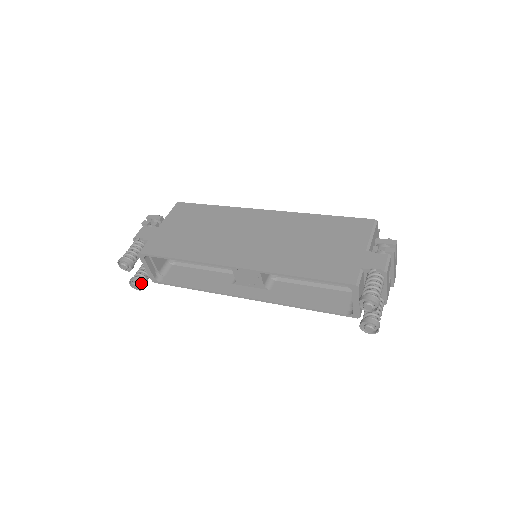
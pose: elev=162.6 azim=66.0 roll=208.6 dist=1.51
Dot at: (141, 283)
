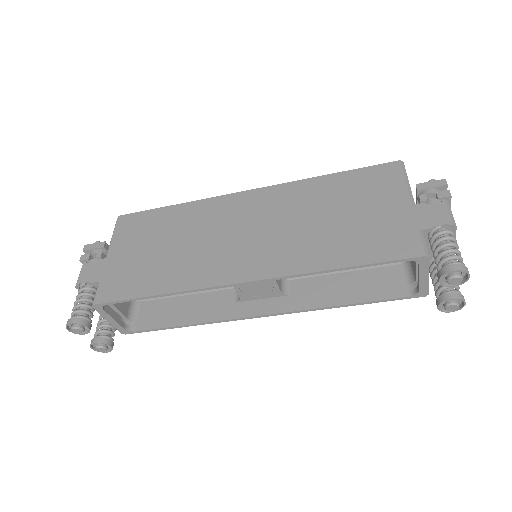
Dot at: (108, 342)
